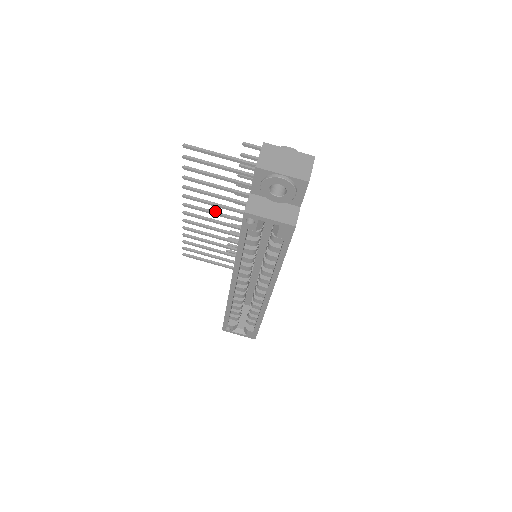
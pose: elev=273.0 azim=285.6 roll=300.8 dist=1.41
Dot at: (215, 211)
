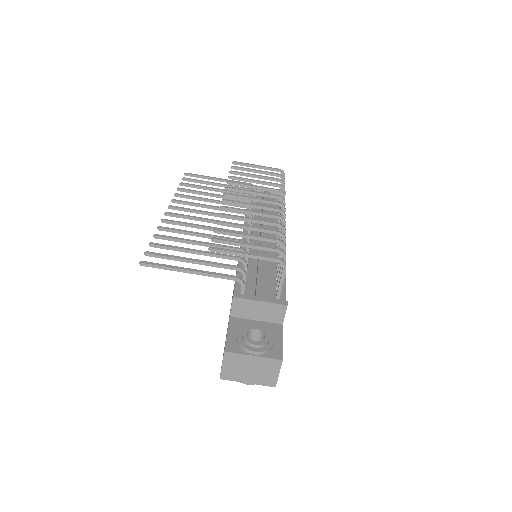
Dot at: (202, 219)
